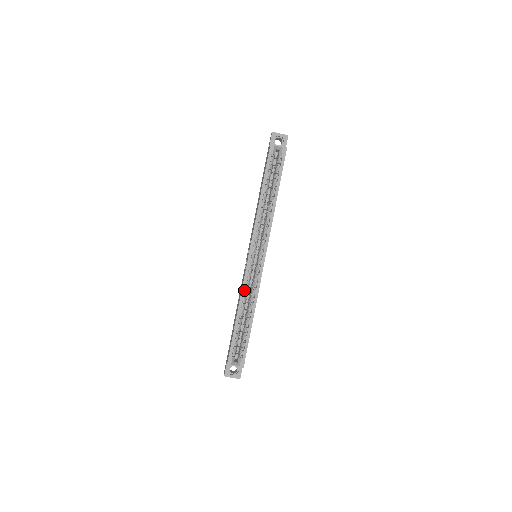
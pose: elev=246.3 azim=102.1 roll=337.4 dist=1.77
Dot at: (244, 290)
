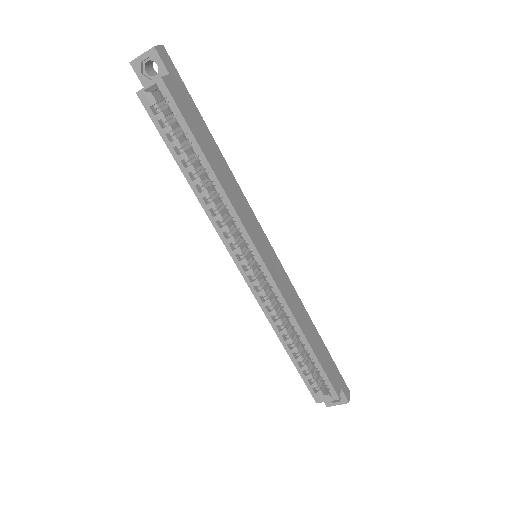
Dot at: (269, 315)
